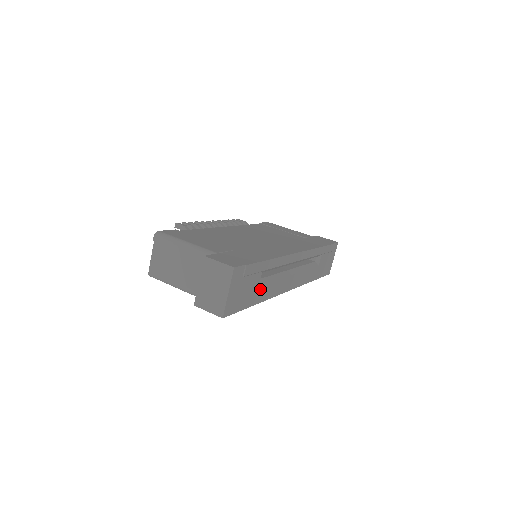
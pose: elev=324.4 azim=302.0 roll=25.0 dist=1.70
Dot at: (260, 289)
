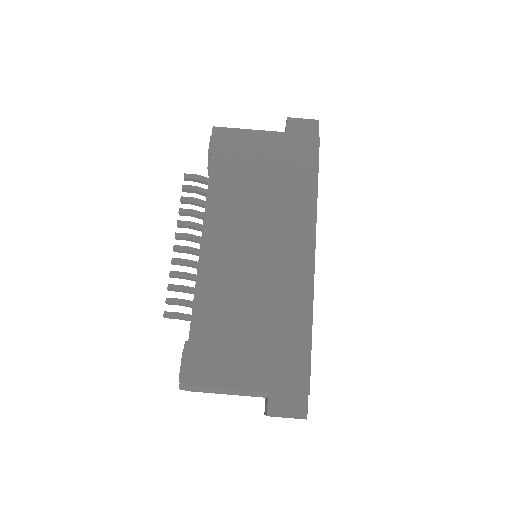
Dot at: occluded
